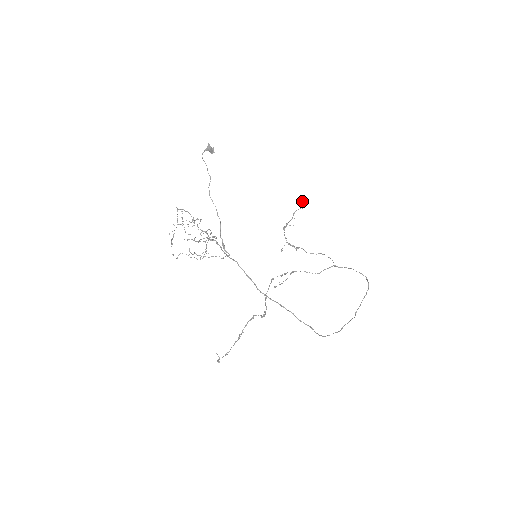
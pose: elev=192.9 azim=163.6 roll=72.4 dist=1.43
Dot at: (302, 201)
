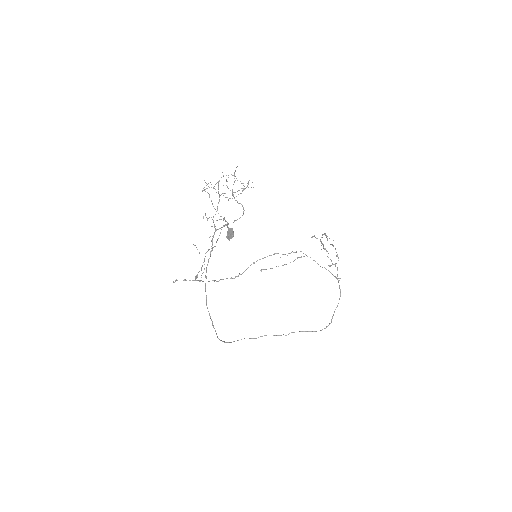
Dot at: (329, 266)
